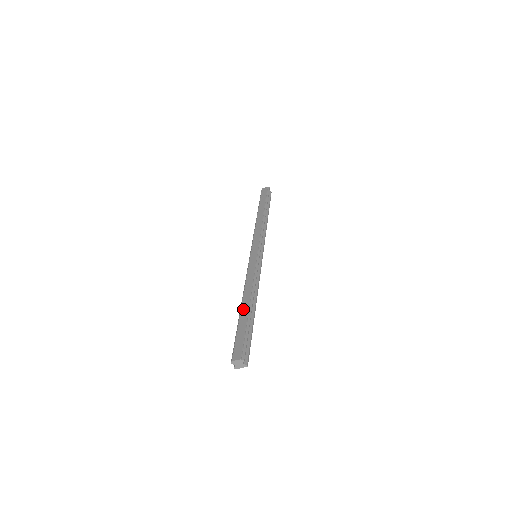
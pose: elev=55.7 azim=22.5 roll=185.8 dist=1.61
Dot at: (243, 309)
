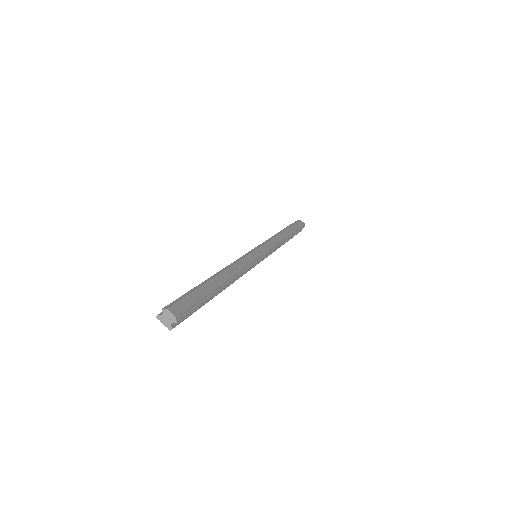
Dot at: (215, 280)
